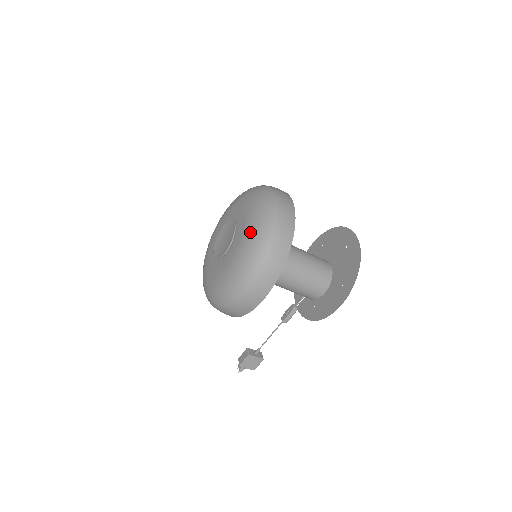
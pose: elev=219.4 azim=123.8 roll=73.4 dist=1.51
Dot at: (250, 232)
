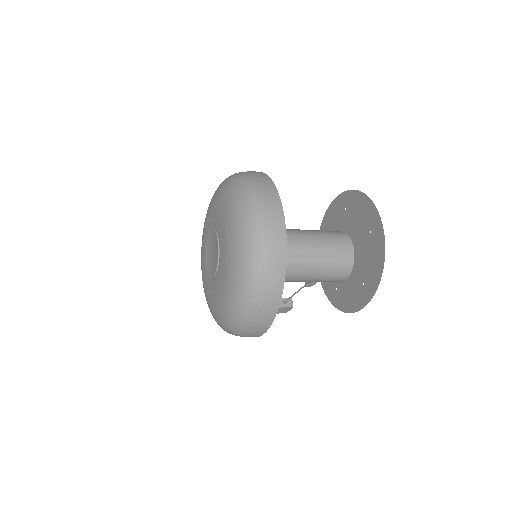
Dot at: (231, 274)
